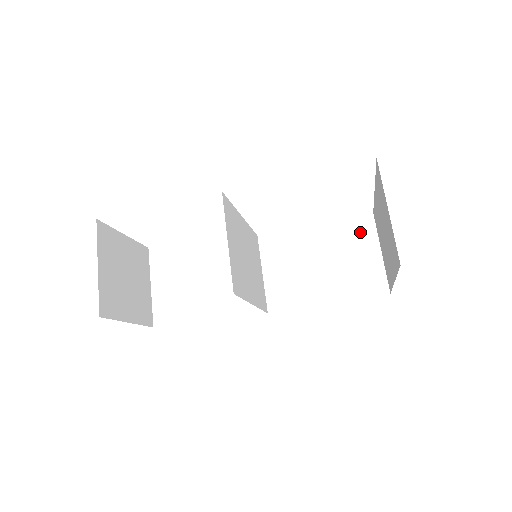
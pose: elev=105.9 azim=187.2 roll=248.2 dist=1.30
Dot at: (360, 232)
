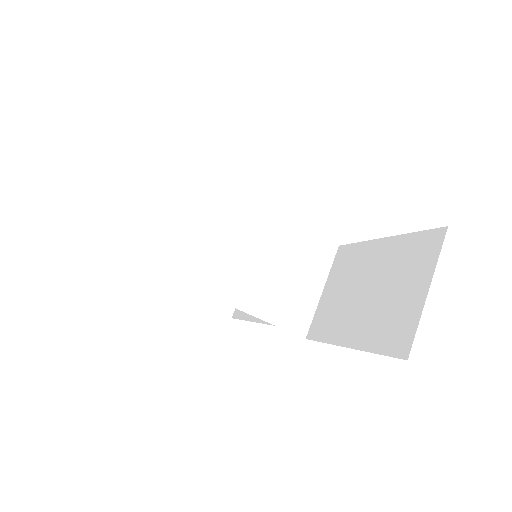
Dot at: (420, 255)
